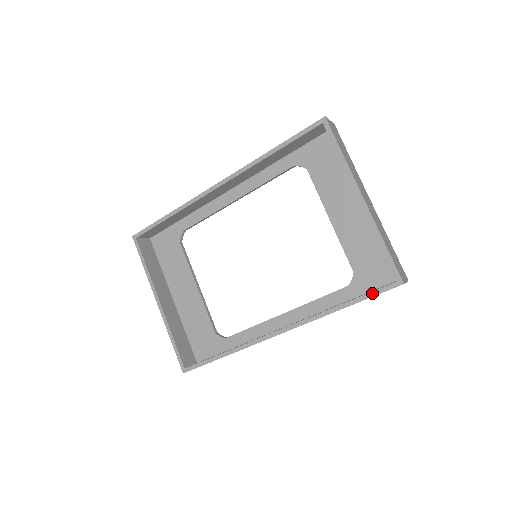
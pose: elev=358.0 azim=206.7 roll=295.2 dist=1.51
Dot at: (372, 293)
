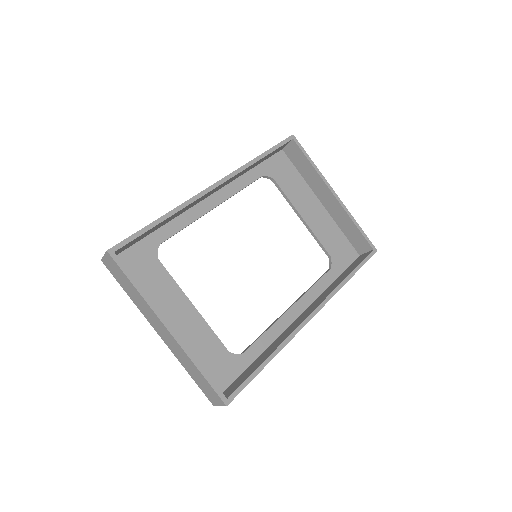
Dot at: (363, 261)
